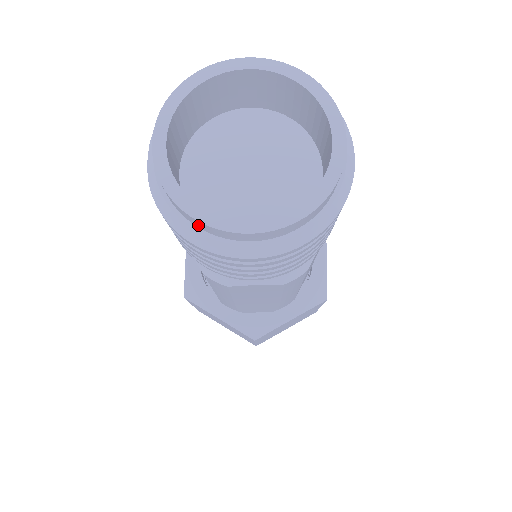
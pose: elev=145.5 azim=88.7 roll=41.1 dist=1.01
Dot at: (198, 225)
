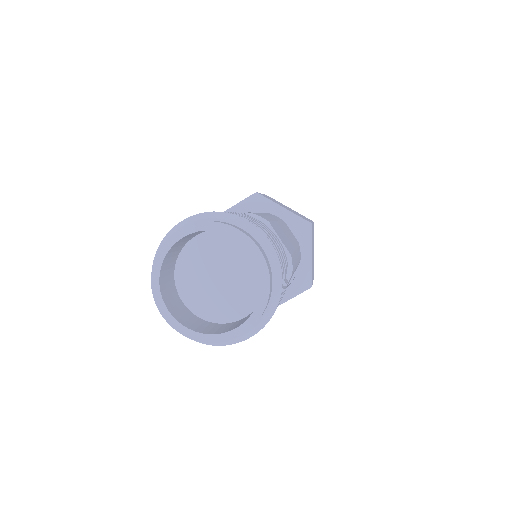
Dot at: occluded
